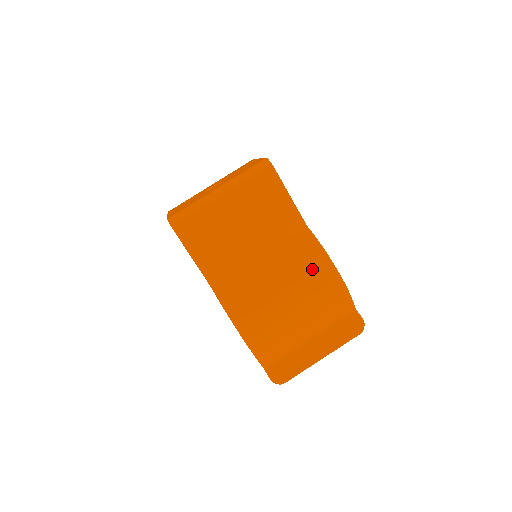
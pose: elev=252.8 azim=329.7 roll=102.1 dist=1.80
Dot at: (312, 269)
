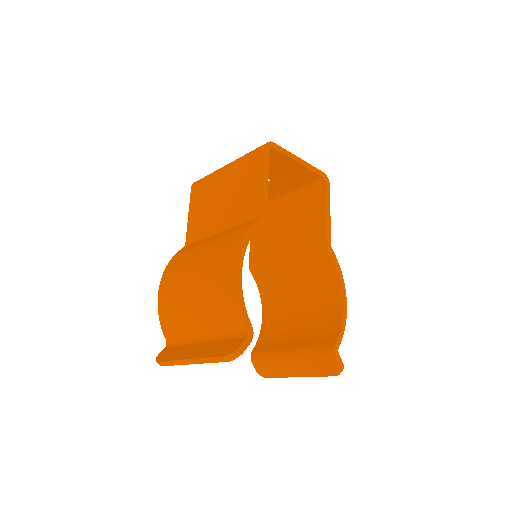
Dot at: (224, 252)
